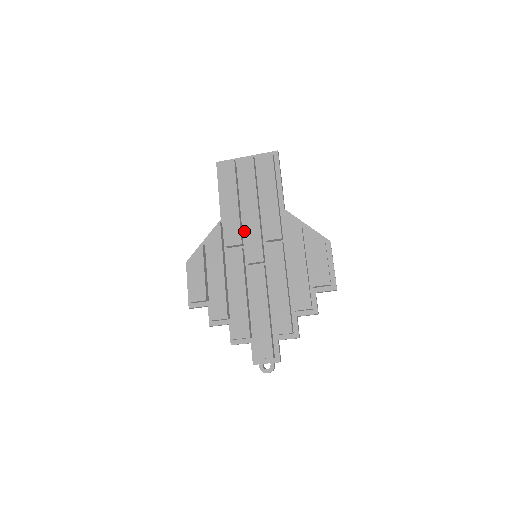
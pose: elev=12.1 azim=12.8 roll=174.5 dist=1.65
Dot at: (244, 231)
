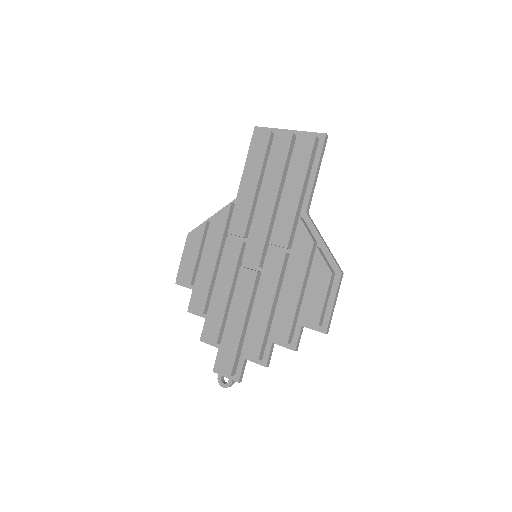
Dot at: (251, 223)
